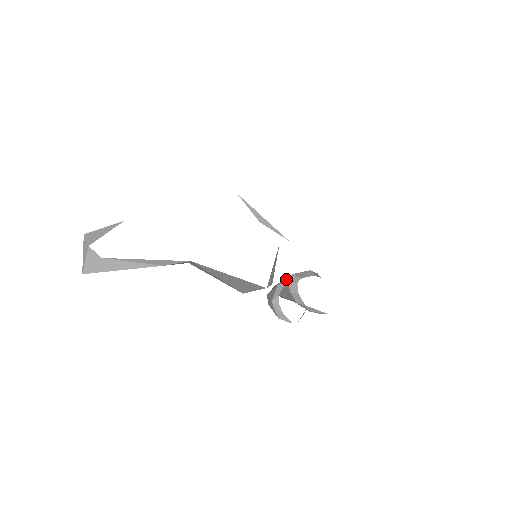
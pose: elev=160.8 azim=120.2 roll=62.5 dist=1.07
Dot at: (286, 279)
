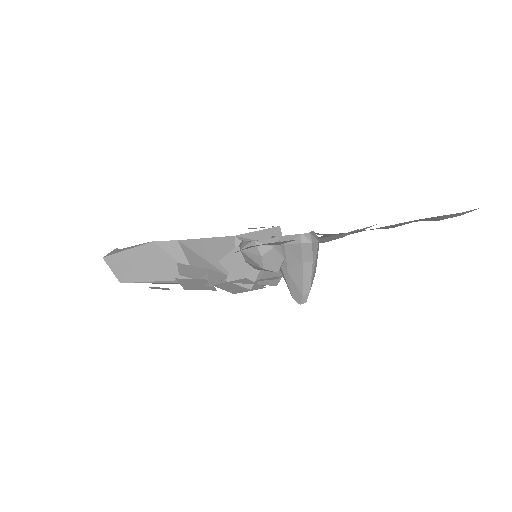
Dot at: occluded
